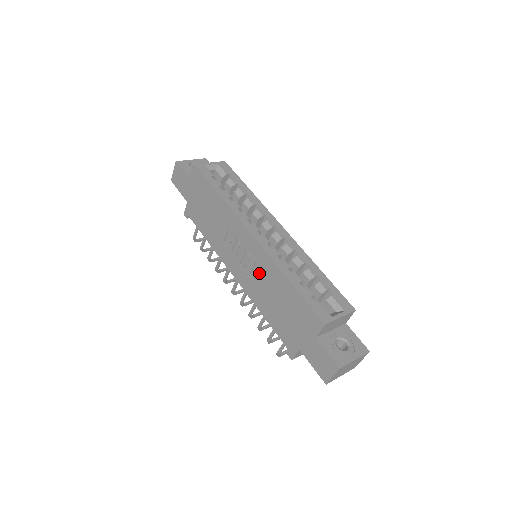
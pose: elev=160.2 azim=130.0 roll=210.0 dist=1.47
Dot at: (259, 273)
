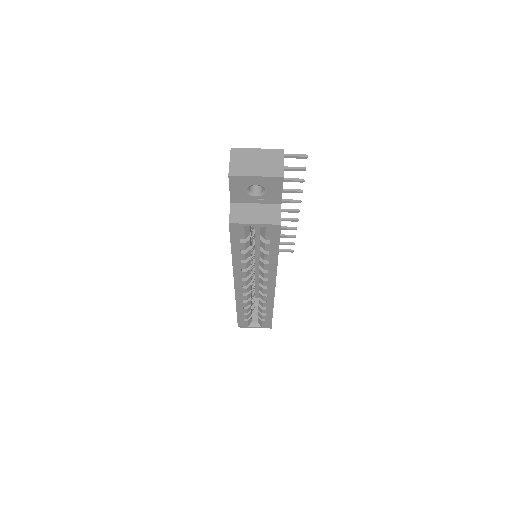
Dot at: occluded
